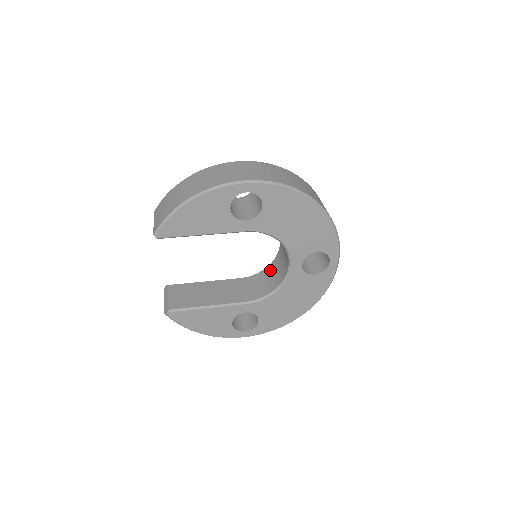
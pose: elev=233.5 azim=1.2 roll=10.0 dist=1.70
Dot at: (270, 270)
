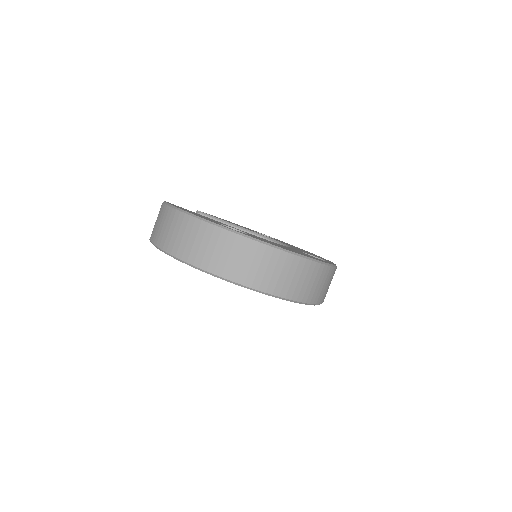
Dot at: occluded
